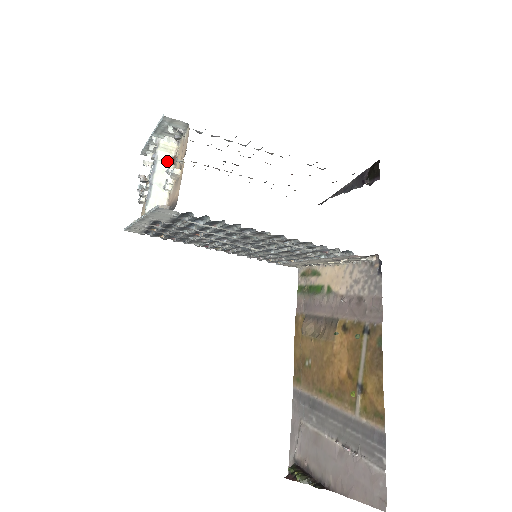
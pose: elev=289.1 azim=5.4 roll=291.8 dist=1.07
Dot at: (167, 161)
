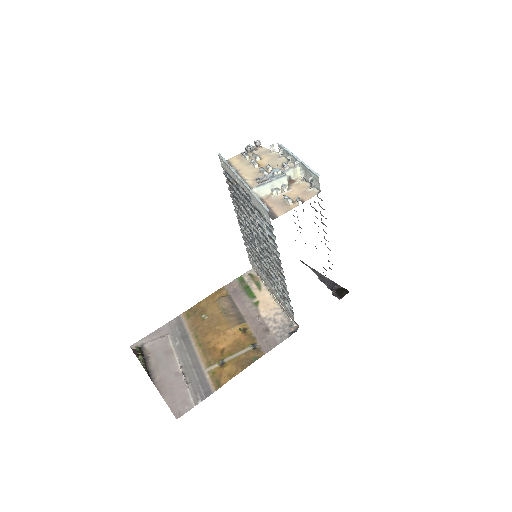
Dot at: (288, 178)
